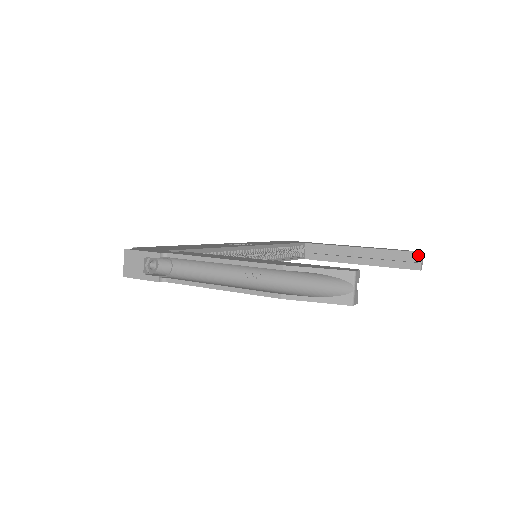
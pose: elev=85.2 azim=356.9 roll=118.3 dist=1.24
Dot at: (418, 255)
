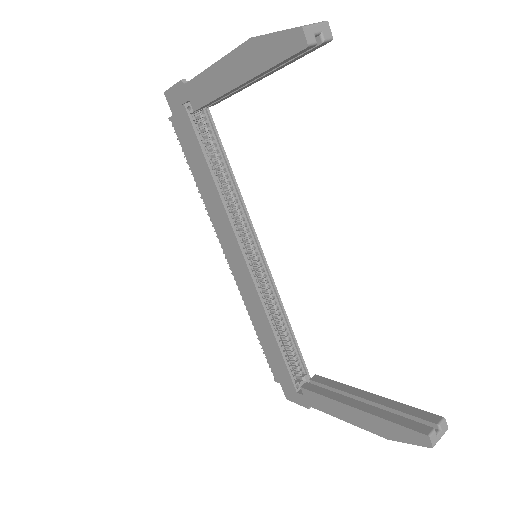
Dot at: (437, 418)
